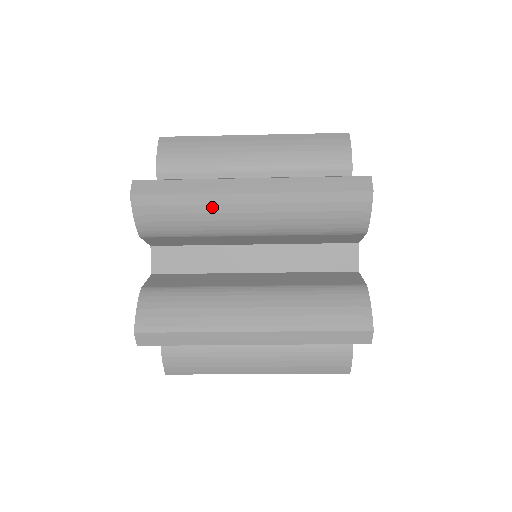
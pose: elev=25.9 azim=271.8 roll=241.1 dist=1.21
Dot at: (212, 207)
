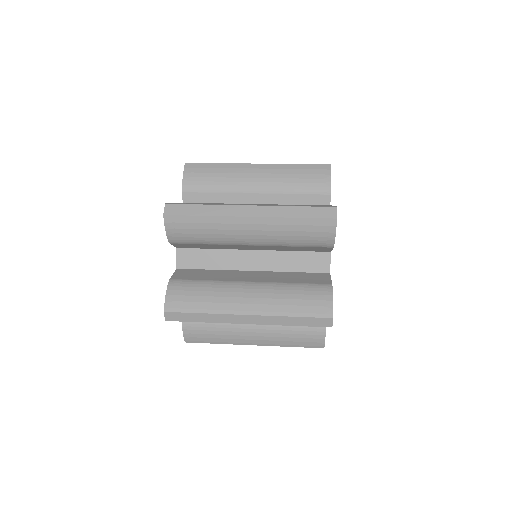
Dot at: occluded
